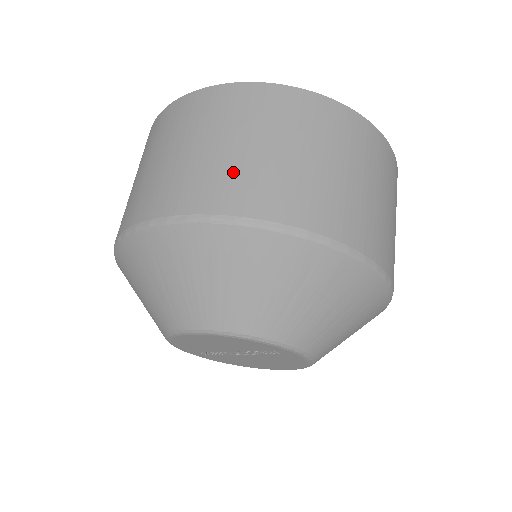
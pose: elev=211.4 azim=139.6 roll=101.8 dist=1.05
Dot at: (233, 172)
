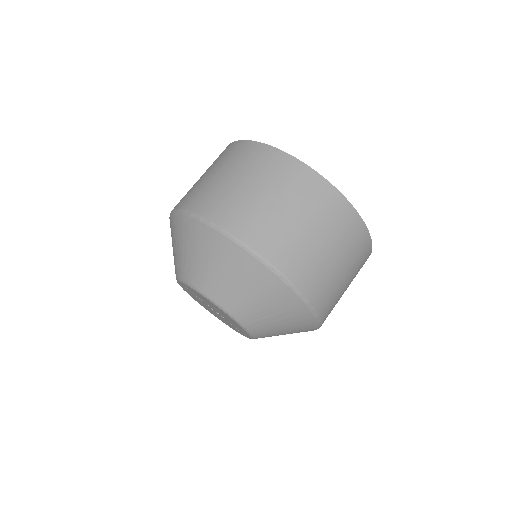
Dot at: (330, 282)
